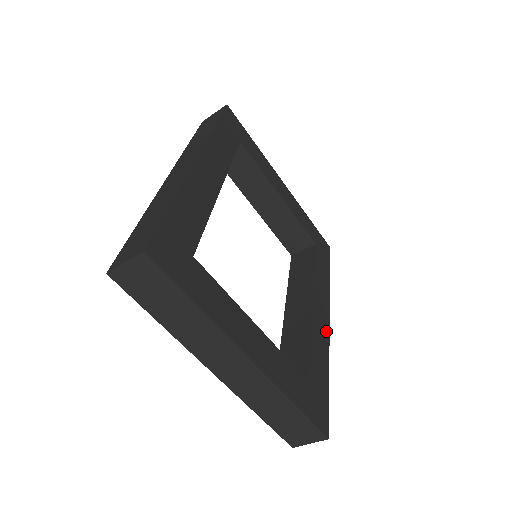
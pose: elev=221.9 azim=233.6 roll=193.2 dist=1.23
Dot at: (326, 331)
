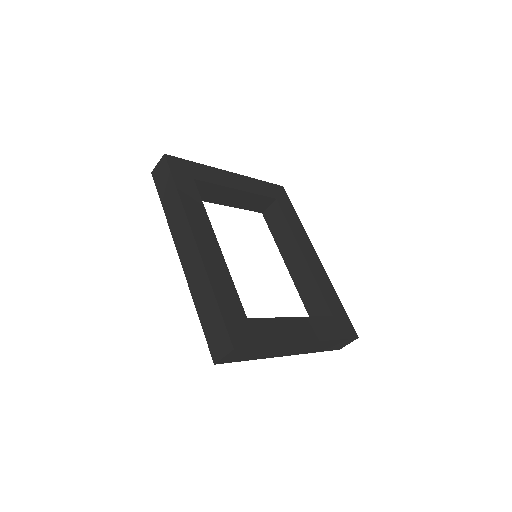
Dot at: (320, 266)
